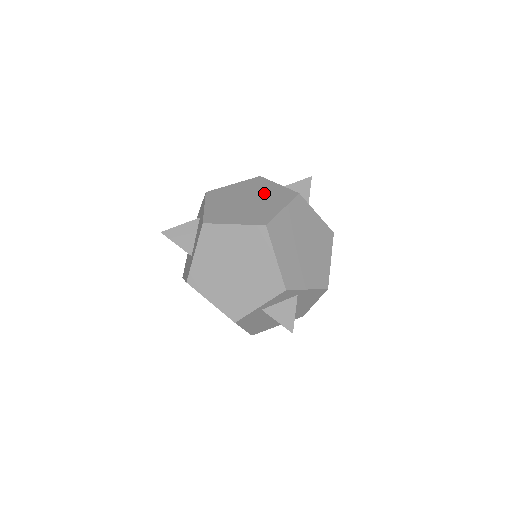
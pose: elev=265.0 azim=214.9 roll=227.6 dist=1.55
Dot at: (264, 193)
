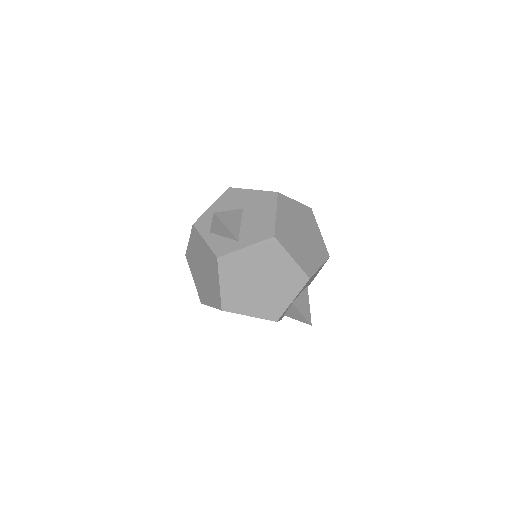
Dot at: (204, 258)
